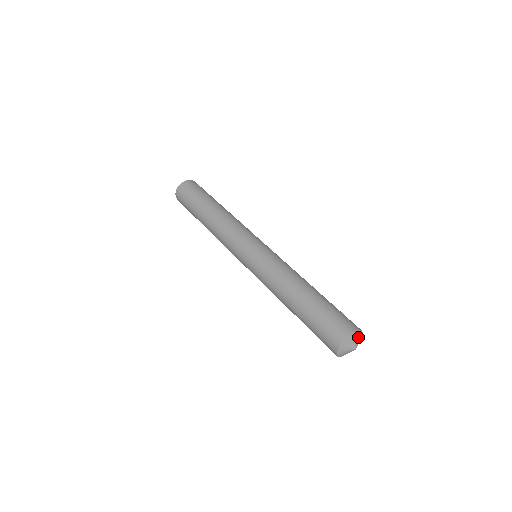
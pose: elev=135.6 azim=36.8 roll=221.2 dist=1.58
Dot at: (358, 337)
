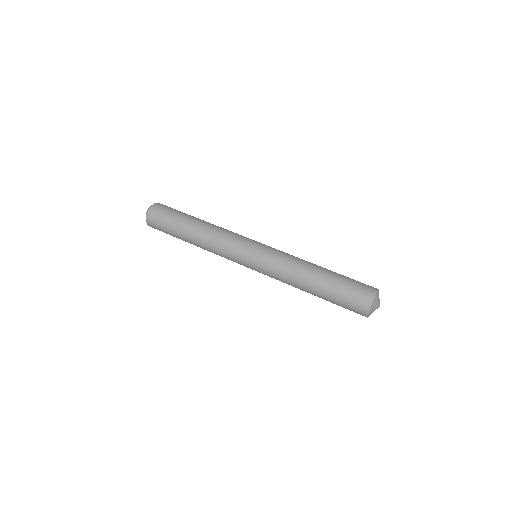
Dot at: occluded
